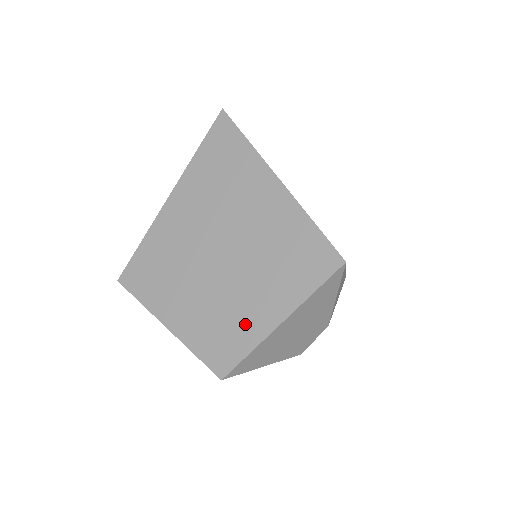
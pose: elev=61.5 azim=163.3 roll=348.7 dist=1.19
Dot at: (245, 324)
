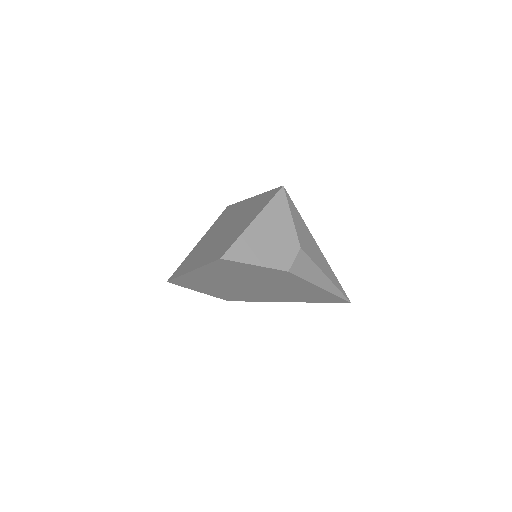
Dot at: (234, 236)
